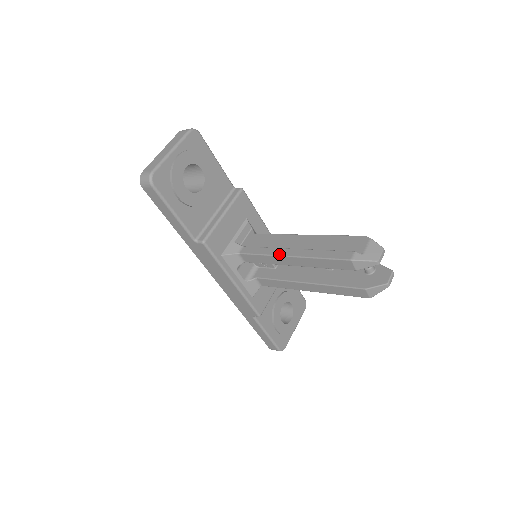
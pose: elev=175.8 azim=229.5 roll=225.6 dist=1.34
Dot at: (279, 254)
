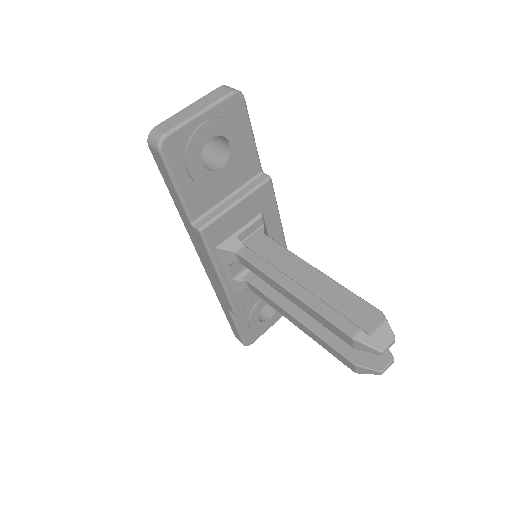
Dot at: (278, 281)
